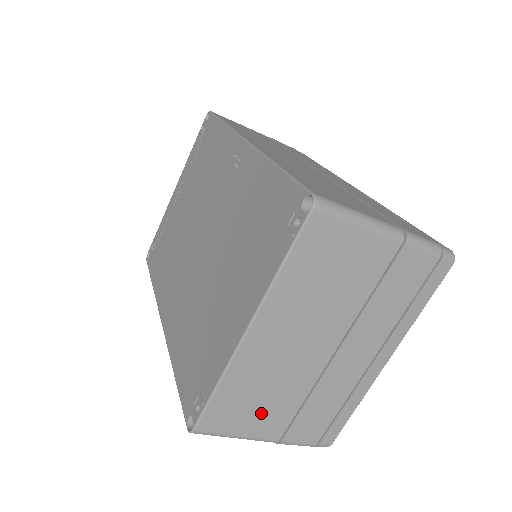
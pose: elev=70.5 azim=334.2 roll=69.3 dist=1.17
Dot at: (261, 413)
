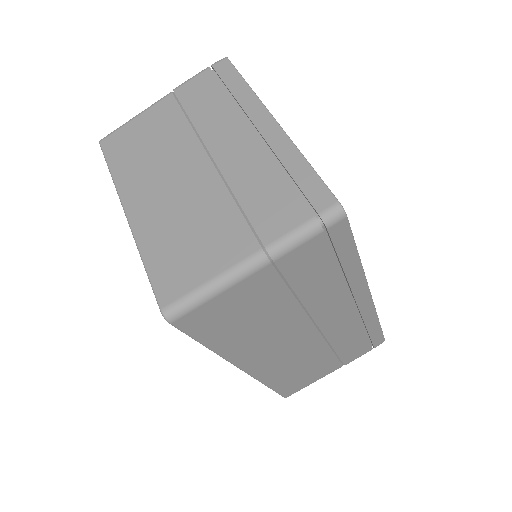
Dot at: (207, 246)
